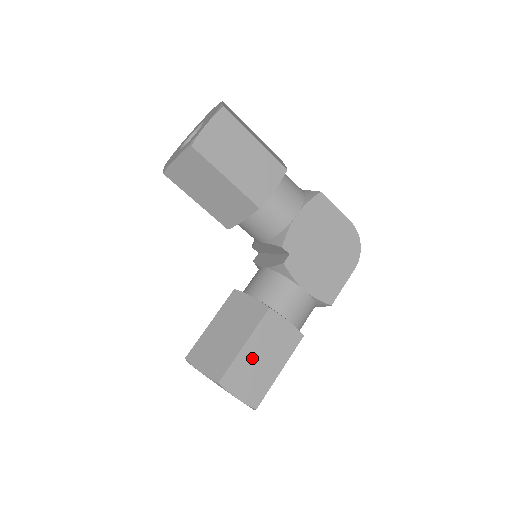
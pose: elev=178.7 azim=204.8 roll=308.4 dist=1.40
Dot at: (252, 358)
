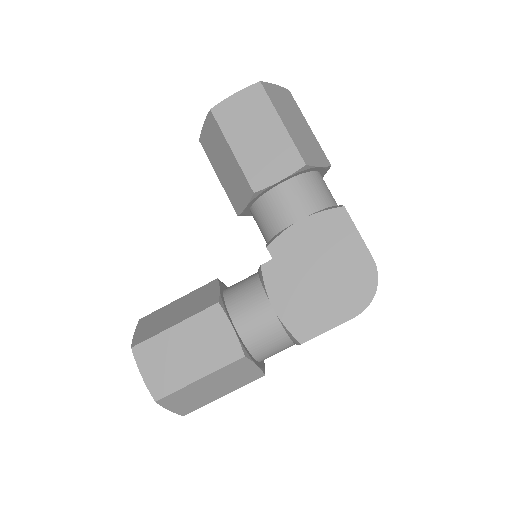
Dot at: (176, 344)
